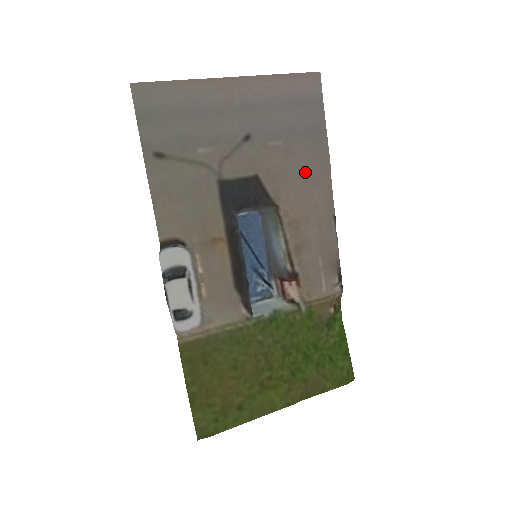
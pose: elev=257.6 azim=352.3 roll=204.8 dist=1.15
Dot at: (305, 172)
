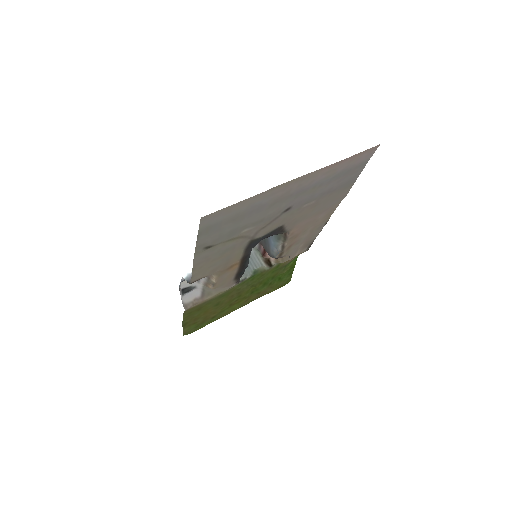
Dot at: (321, 209)
